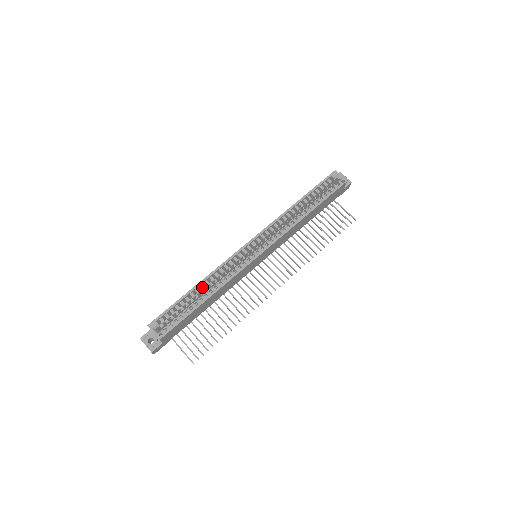
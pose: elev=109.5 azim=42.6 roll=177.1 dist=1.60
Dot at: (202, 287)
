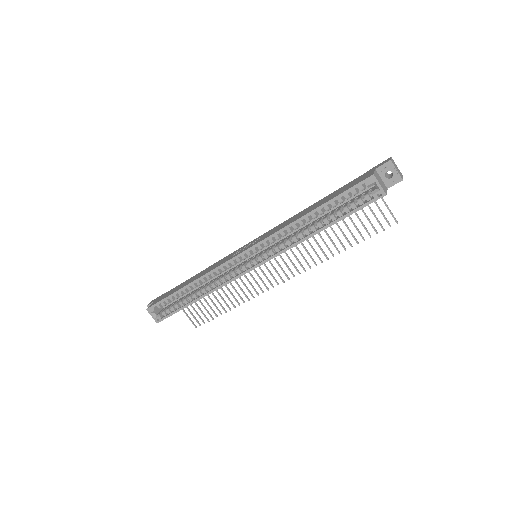
Dot at: (193, 287)
